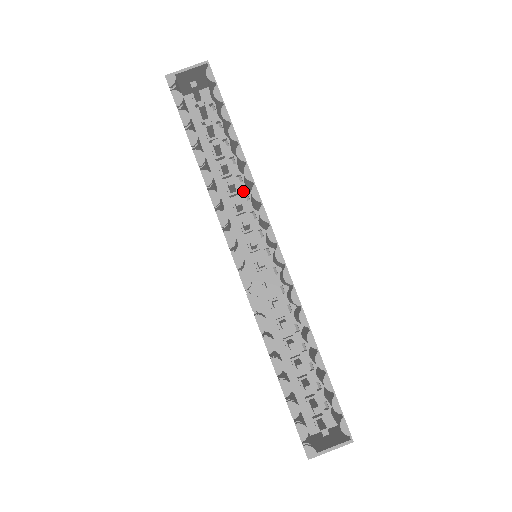
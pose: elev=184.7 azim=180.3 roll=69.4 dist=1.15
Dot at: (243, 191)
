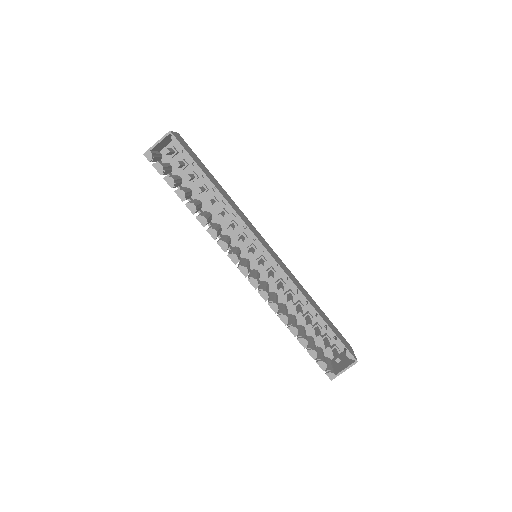
Dot at: occluded
